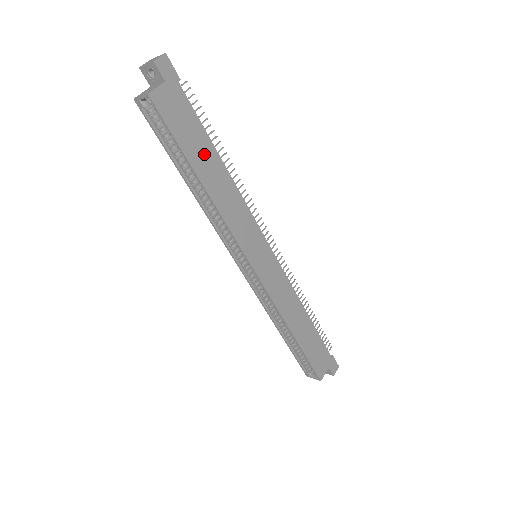
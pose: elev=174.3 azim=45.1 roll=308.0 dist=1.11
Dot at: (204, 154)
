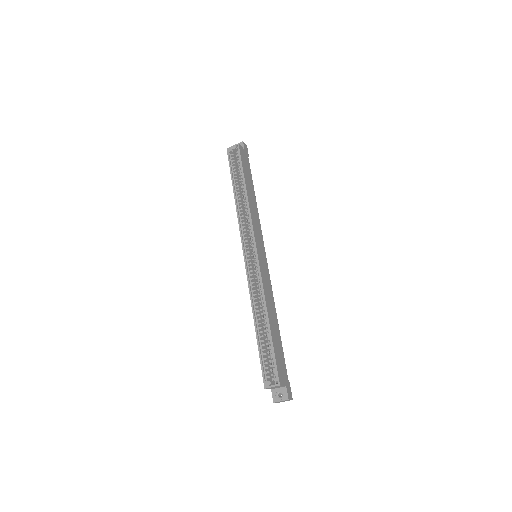
Dot at: (250, 184)
